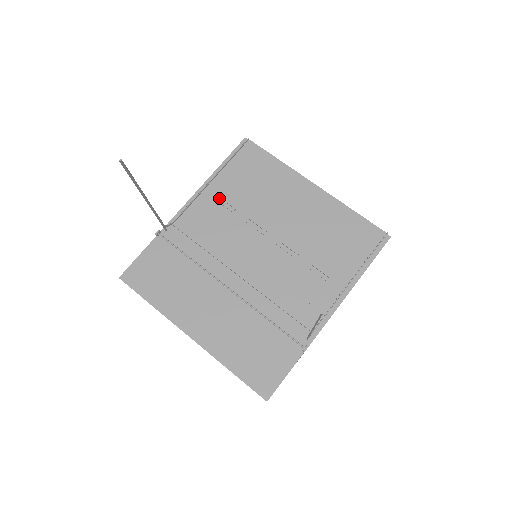
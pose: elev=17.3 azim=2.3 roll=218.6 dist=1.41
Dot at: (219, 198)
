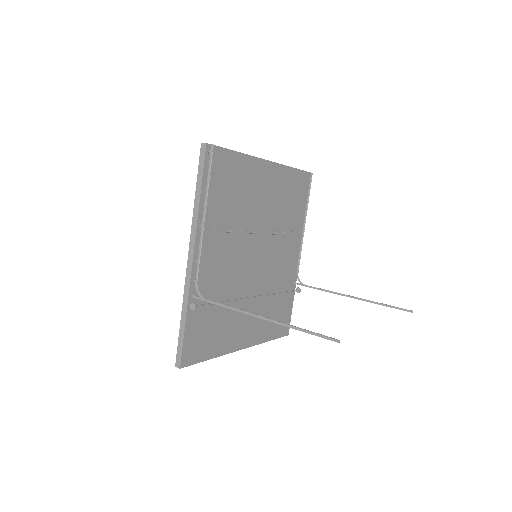
Dot at: (216, 230)
